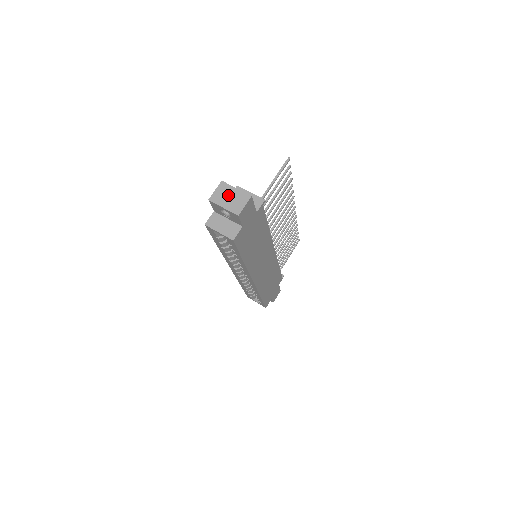
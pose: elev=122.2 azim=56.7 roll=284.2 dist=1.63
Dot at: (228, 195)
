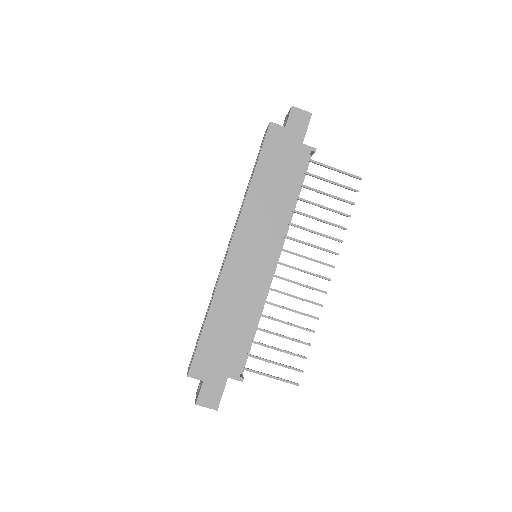
Dot at: occluded
